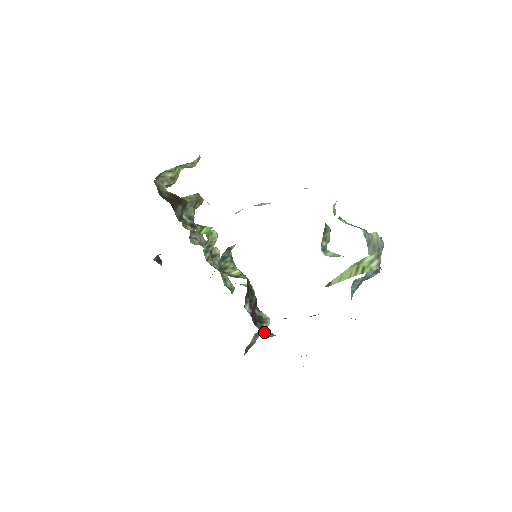
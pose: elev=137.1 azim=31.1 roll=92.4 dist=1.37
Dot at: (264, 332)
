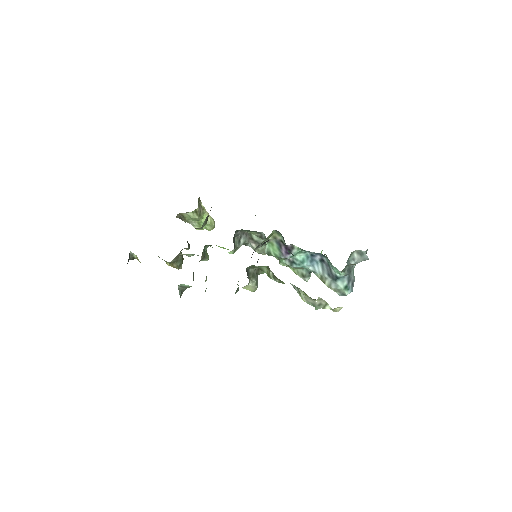
Dot at: occluded
